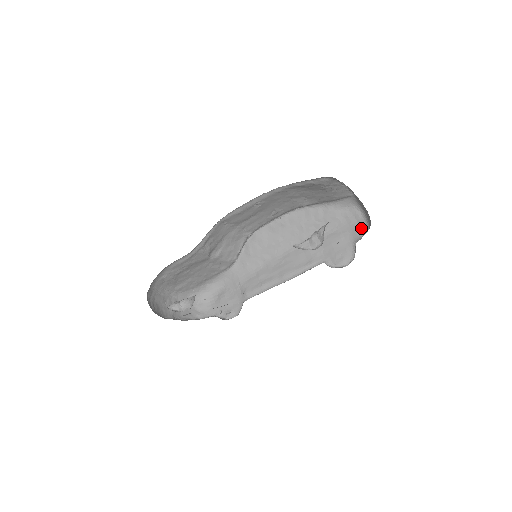
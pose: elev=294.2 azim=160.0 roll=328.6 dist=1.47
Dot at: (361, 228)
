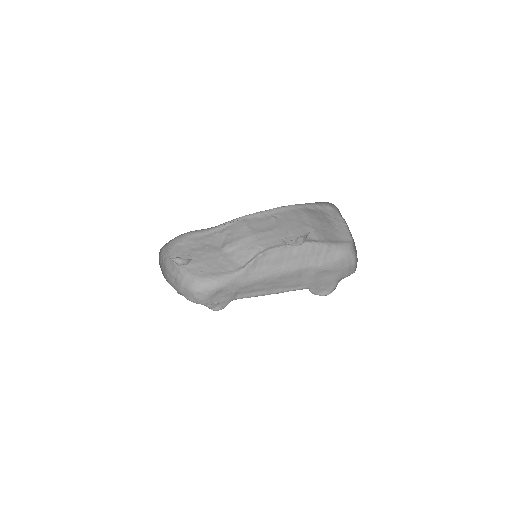
Dot at: (349, 271)
